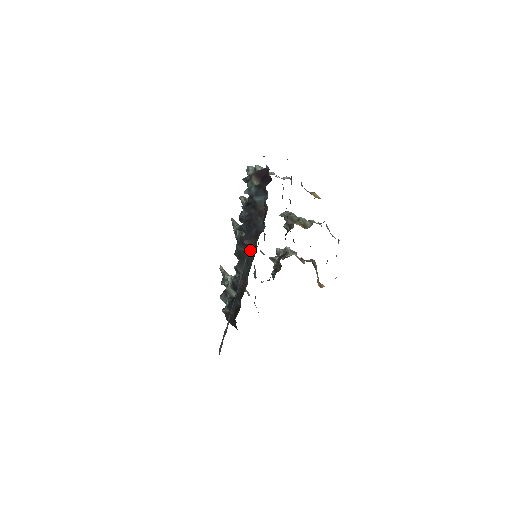
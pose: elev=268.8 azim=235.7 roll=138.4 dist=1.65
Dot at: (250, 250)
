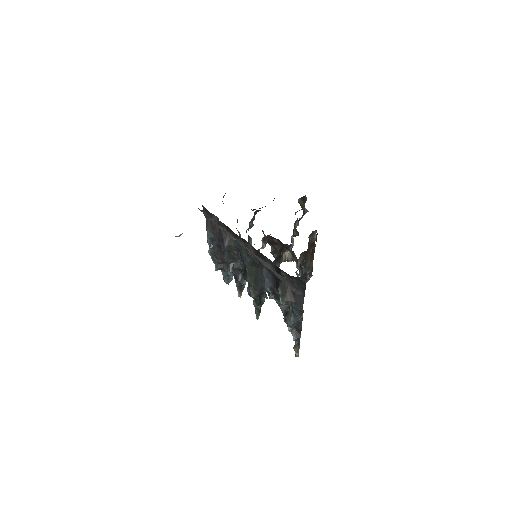
Dot at: (239, 249)
